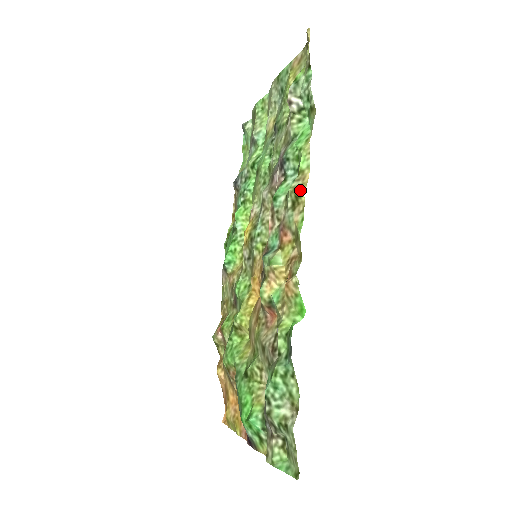
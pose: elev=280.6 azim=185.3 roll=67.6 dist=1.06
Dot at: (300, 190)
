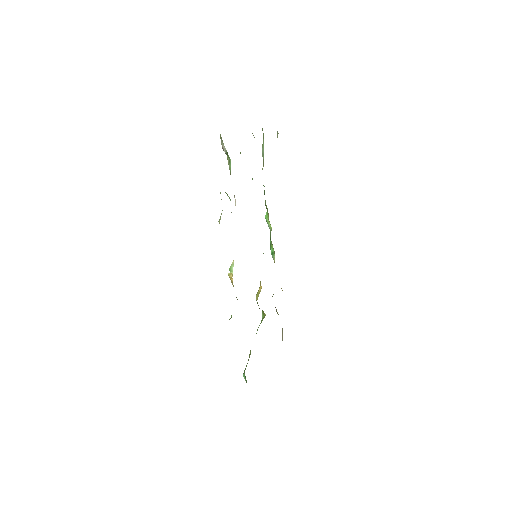
Dot at: (219, 222)
